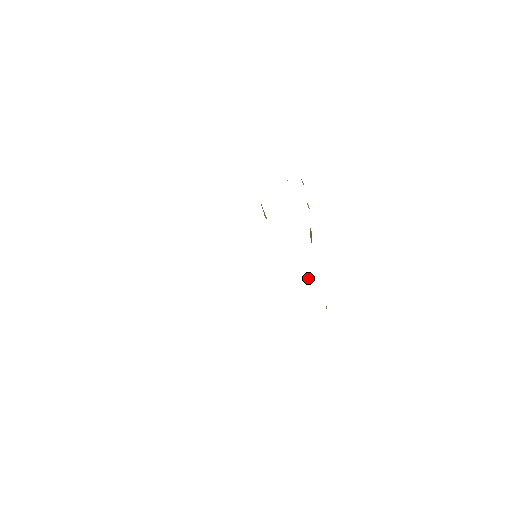
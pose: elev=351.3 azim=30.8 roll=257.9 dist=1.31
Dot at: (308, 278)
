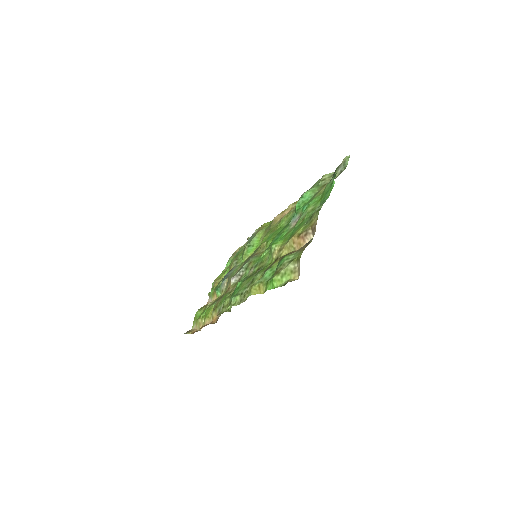
Dot at: (212, 302)
